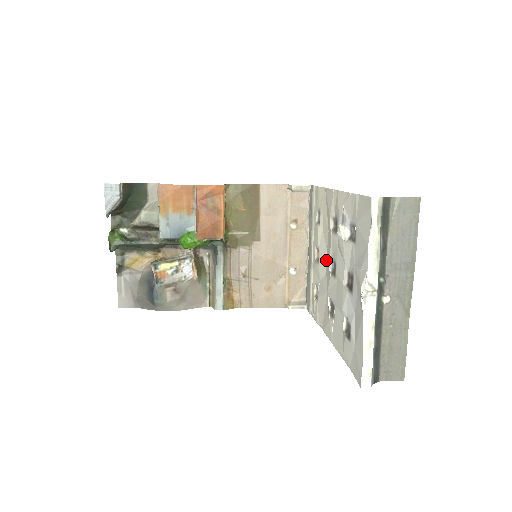
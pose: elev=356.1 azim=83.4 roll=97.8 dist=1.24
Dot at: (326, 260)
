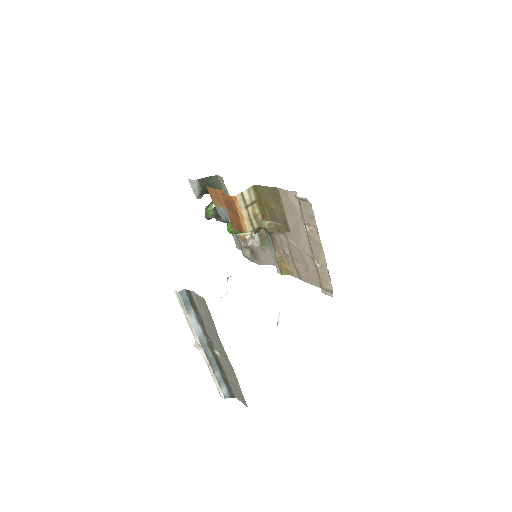
Dot at: occluded
